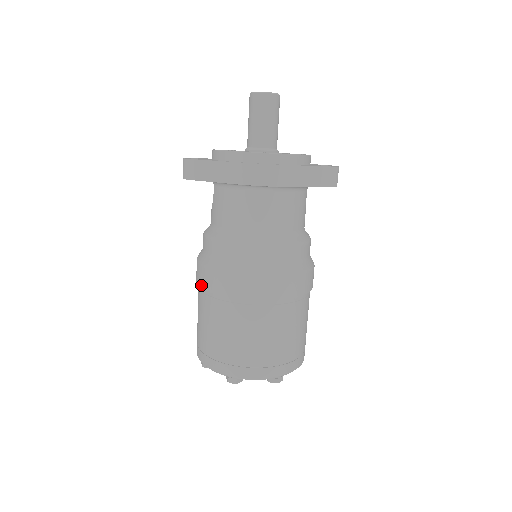
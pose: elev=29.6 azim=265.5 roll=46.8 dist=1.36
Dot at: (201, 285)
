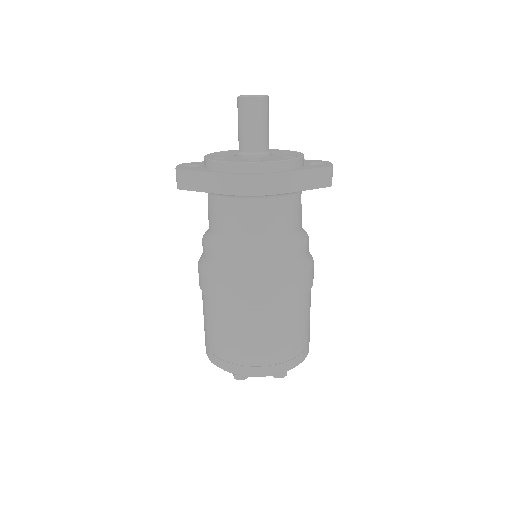
Dot at: (203, 290)
